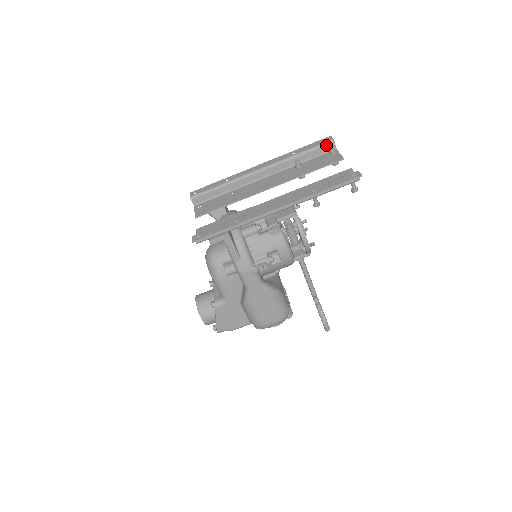
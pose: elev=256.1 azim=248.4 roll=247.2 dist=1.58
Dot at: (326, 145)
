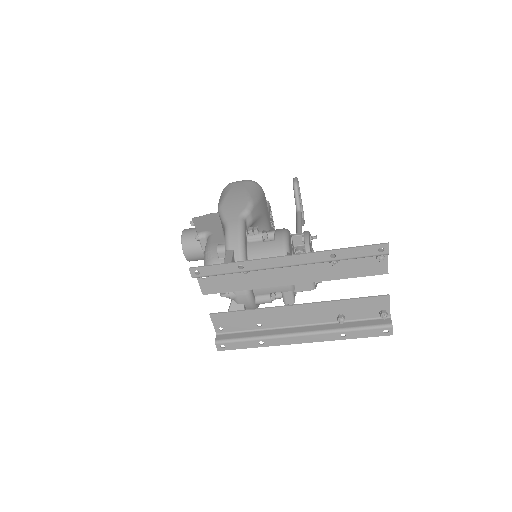
Dot at: occluded
